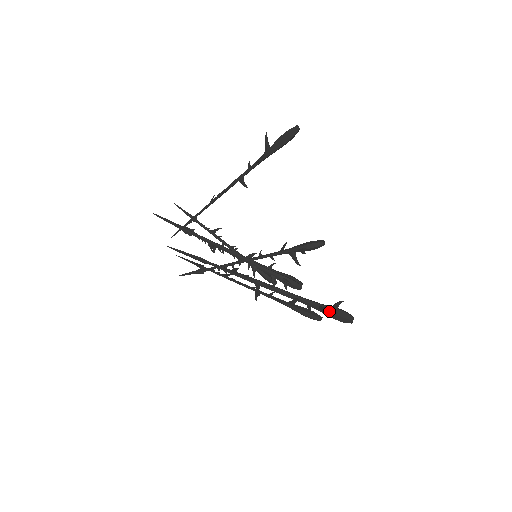
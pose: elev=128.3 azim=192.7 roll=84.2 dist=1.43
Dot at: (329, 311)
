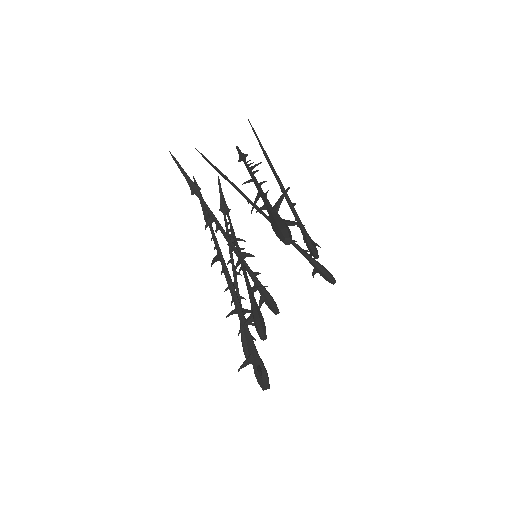
Dot at: (253, 366)
